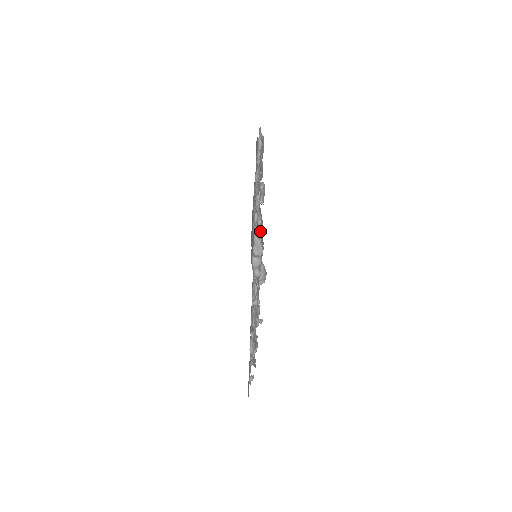
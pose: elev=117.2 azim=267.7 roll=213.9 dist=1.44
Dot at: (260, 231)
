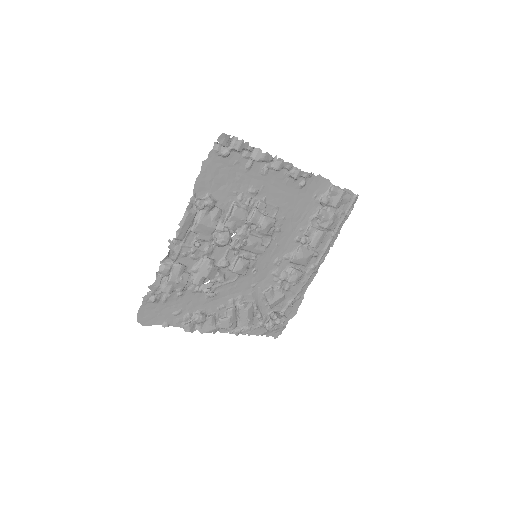
Dot at: (260, 224)
